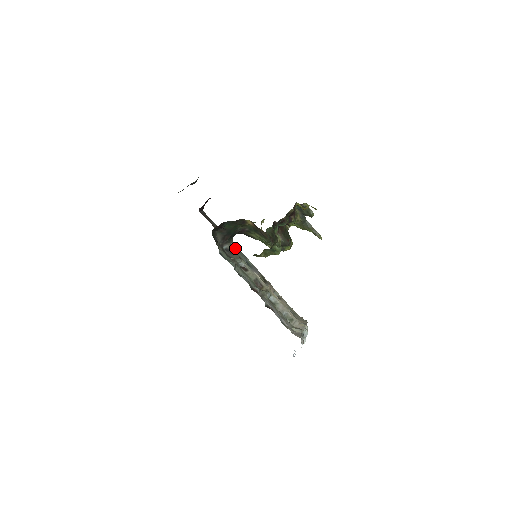
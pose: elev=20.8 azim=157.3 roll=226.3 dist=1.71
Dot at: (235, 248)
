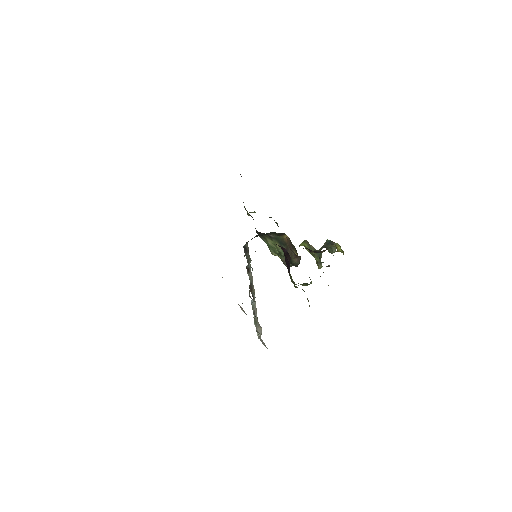
Dot at: occluded
